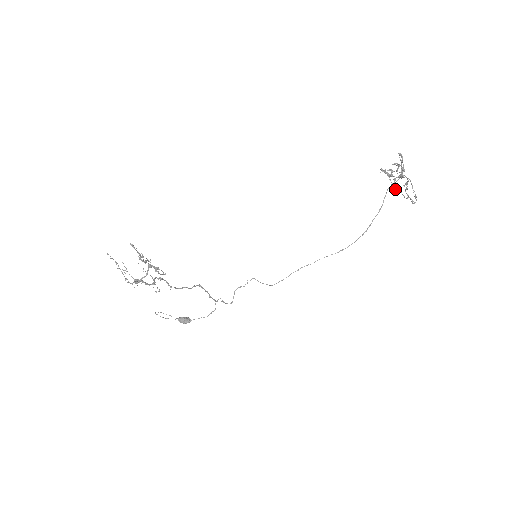
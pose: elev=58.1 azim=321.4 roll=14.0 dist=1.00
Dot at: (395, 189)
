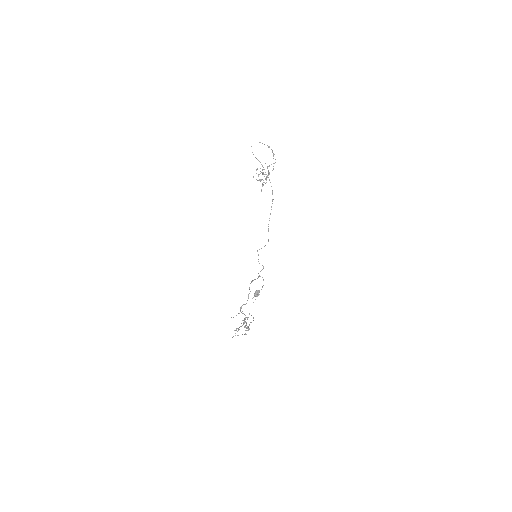
Dot at: occluded
